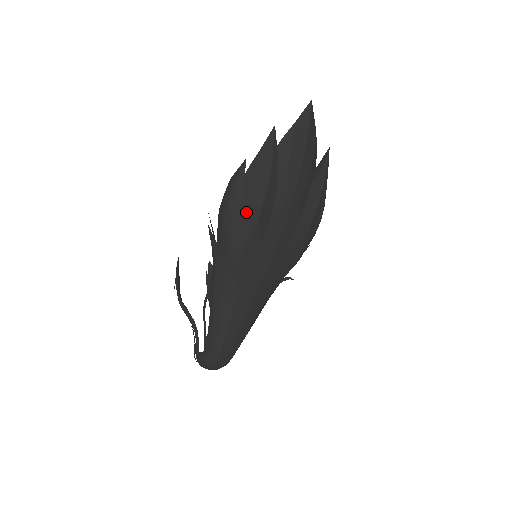
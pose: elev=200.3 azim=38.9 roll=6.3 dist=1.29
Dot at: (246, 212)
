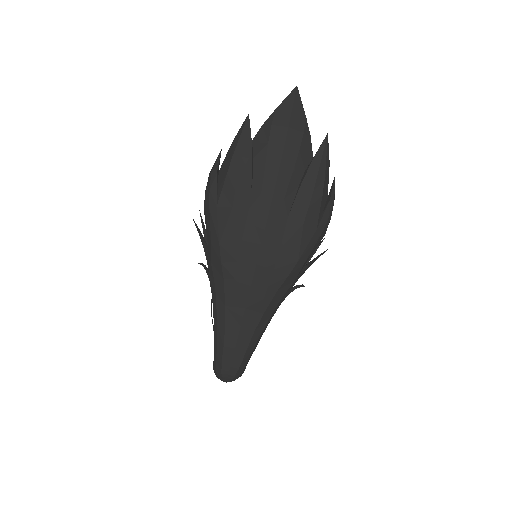
Dot at: (219, 201)
